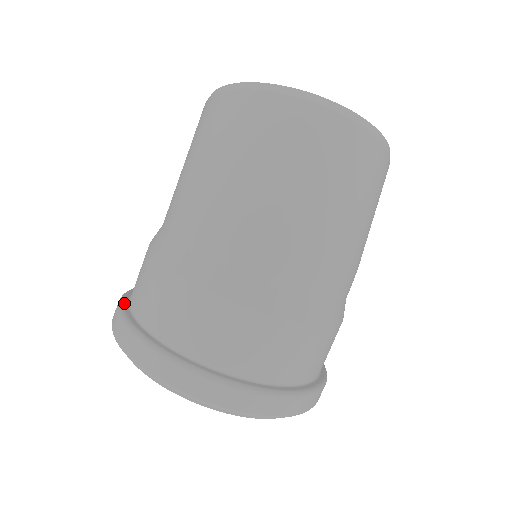
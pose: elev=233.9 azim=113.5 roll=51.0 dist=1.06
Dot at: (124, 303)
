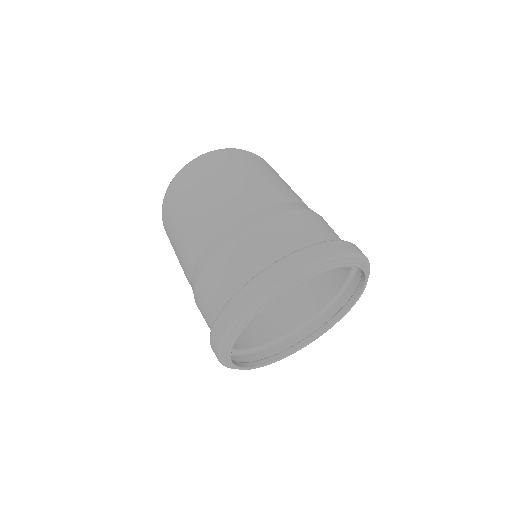
Dot at: occluded
